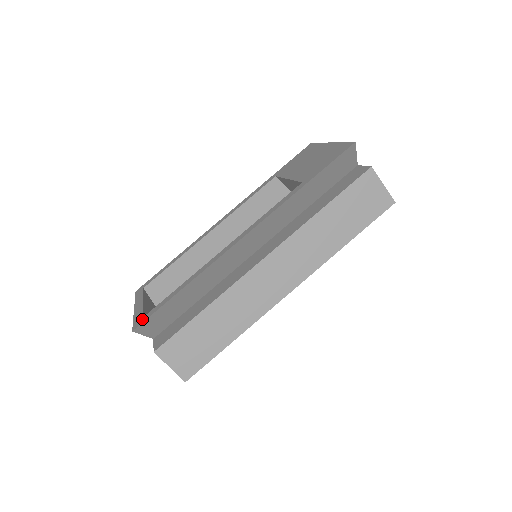
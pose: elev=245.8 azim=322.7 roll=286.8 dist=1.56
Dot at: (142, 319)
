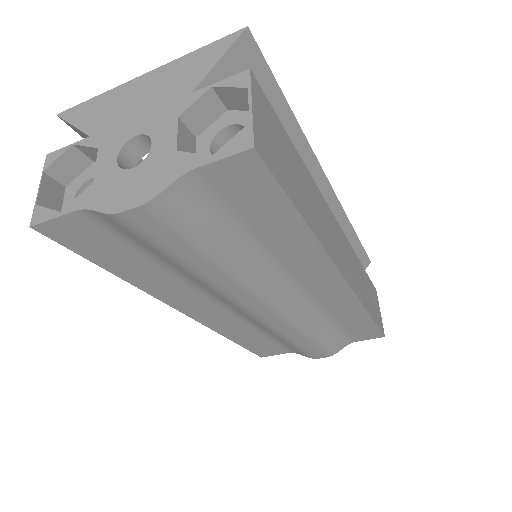
Dot at: occluded
